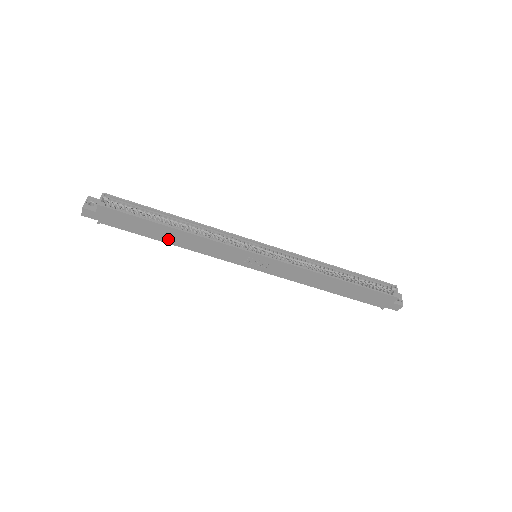
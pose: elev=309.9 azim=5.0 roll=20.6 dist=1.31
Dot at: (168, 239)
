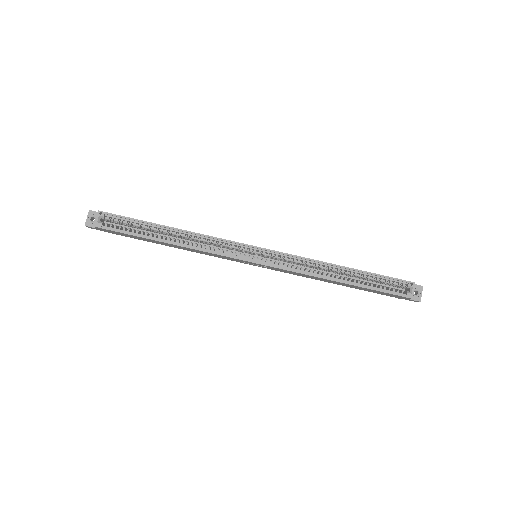
Dot at: (168, 245)
